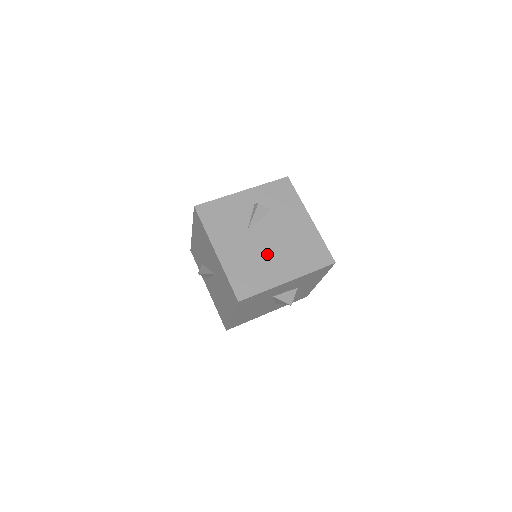
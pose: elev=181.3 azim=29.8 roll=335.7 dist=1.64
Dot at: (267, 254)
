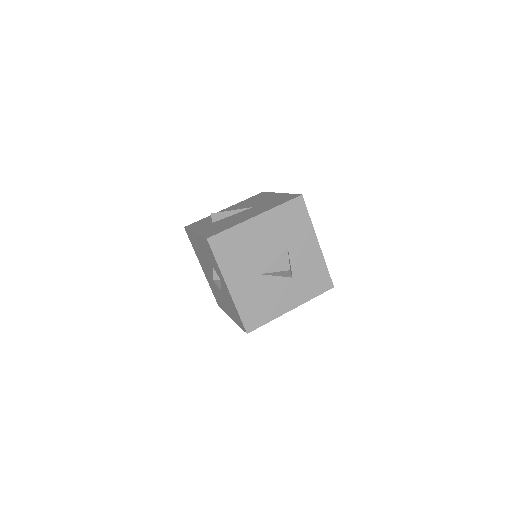
Dot at: occluded
